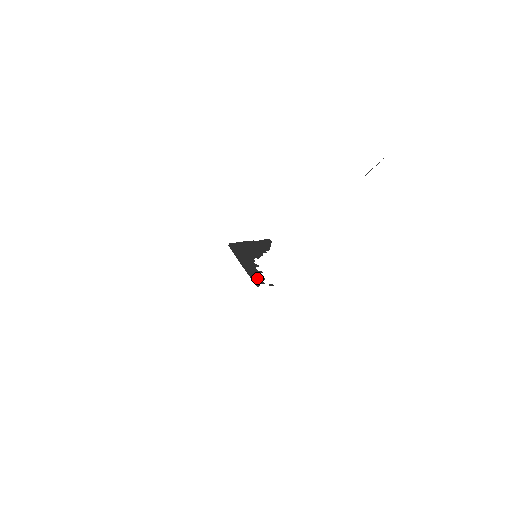
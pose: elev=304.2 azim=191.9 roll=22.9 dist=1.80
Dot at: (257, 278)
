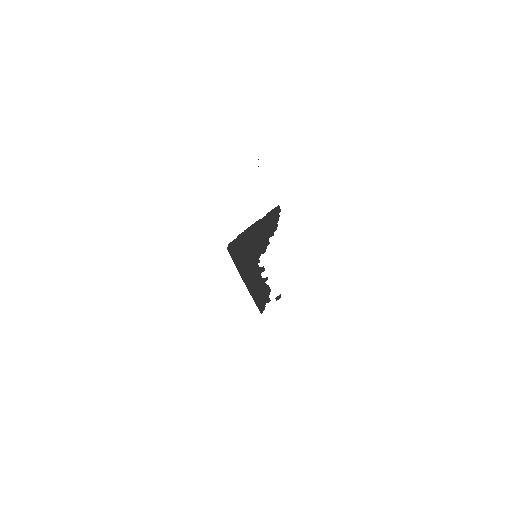
Dot at: (261, 295)
